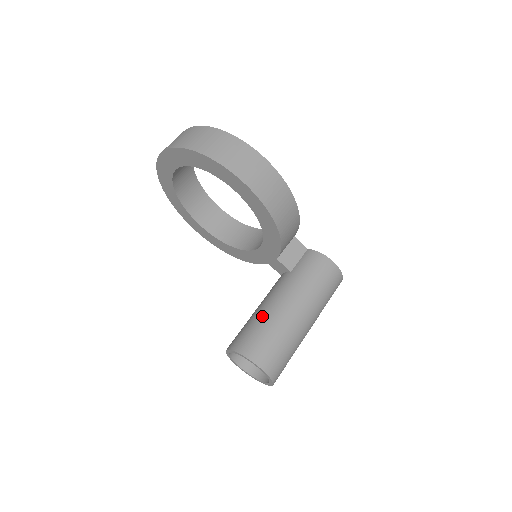
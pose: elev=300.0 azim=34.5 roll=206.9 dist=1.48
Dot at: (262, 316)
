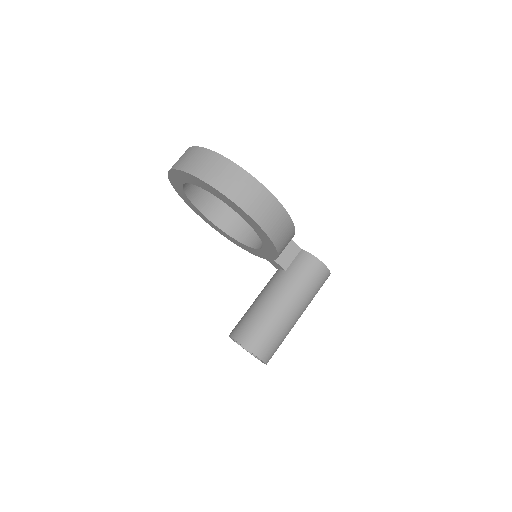
Dot at: (259, 311)
